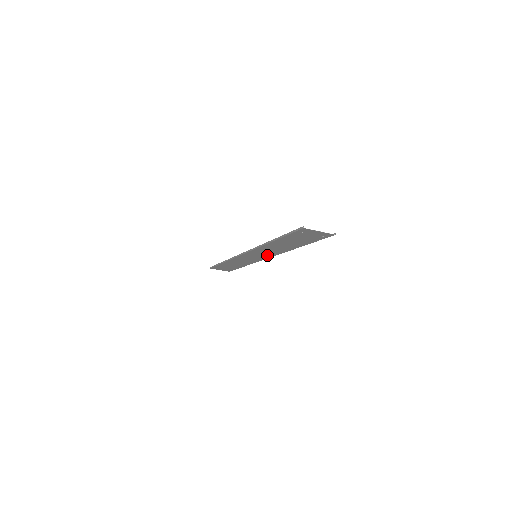
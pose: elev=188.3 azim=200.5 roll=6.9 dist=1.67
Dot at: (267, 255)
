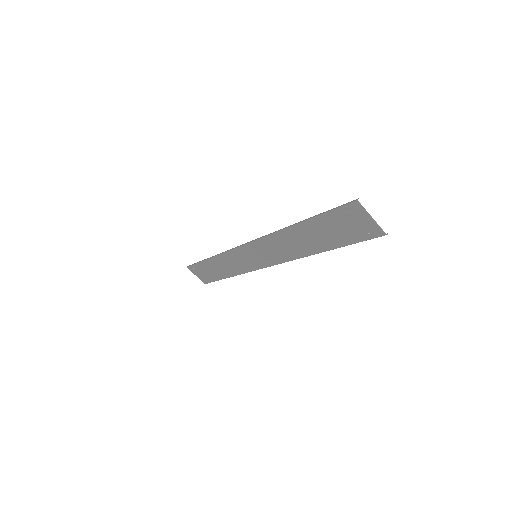
Dot at: (270, 259)
